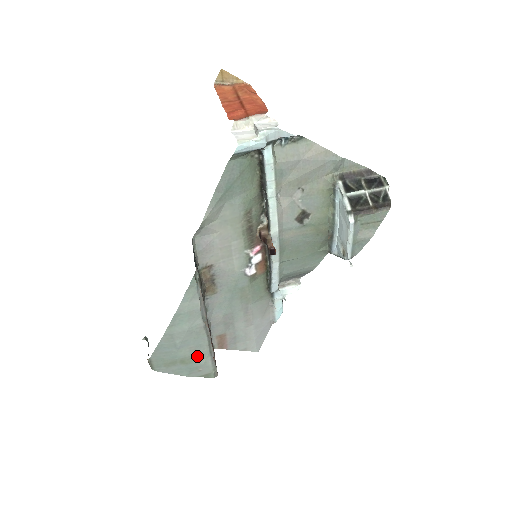
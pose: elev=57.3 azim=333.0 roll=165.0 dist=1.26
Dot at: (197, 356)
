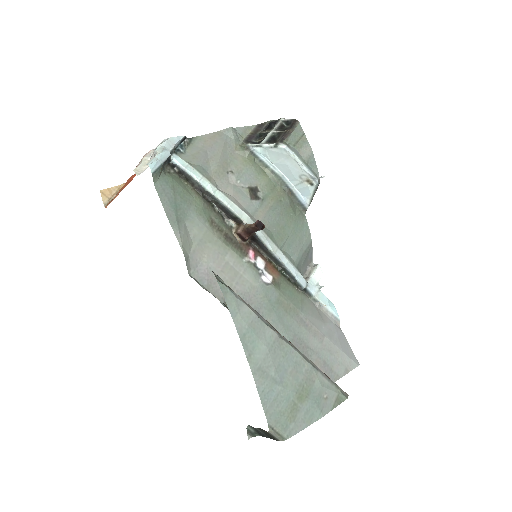
Dot at: (306, 380)
